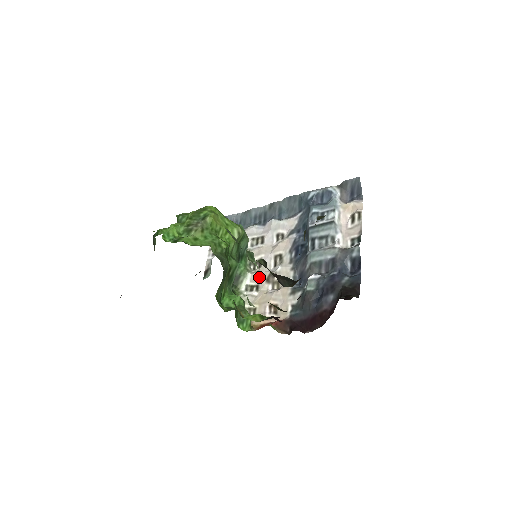
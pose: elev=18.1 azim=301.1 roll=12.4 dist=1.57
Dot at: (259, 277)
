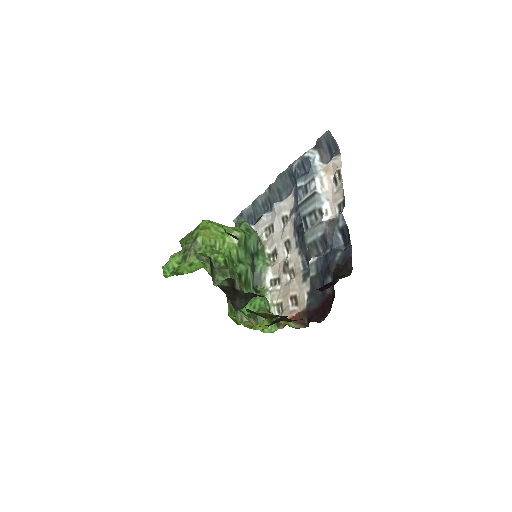
Dot at: (278, 269)
